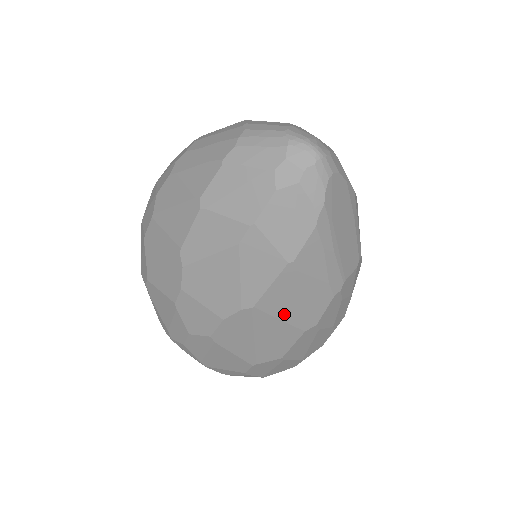
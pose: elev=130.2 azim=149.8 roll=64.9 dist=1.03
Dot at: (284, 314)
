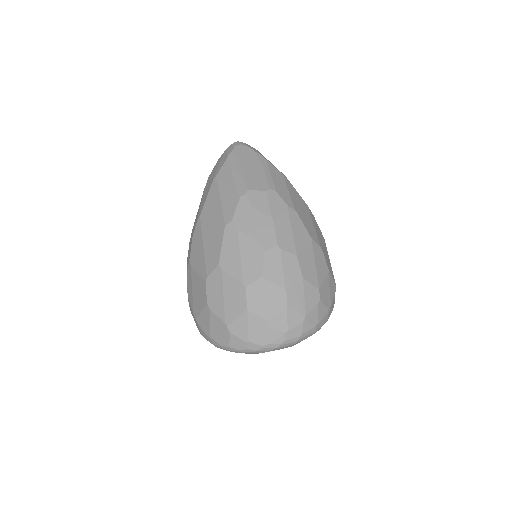
Dot at: (214, 215)
